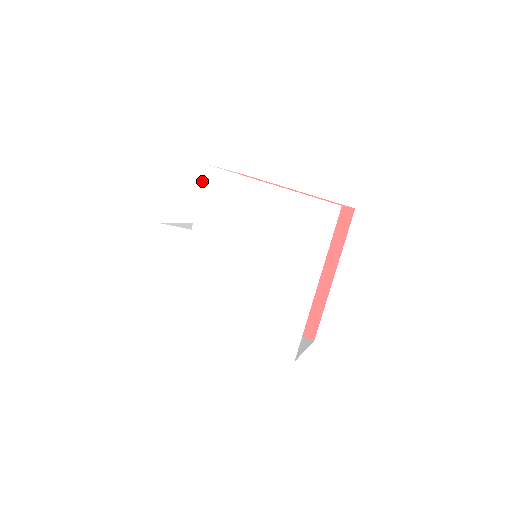
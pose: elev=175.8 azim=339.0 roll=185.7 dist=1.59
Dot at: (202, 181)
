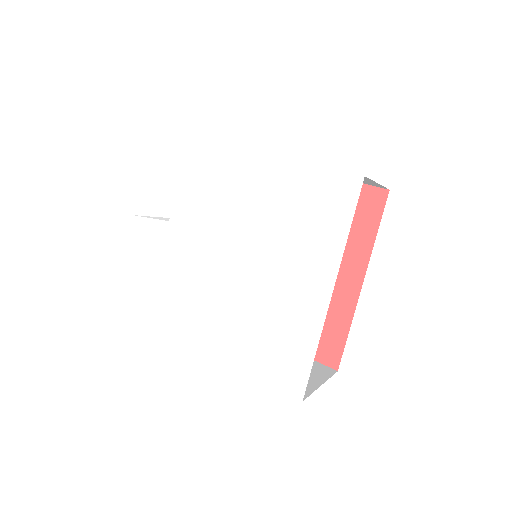
Dot at: occluded
